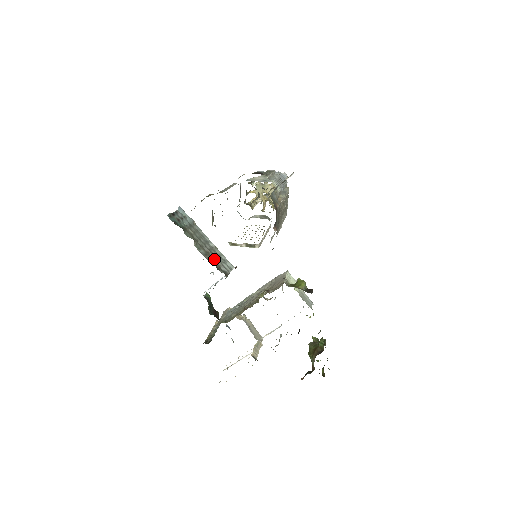
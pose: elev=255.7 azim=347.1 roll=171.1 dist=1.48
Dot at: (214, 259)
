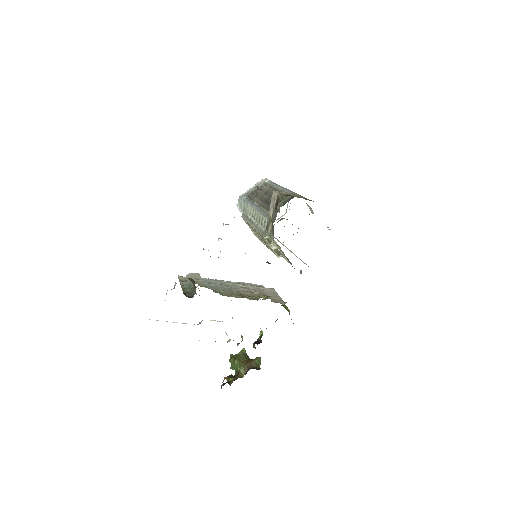
Dot at: occluded
